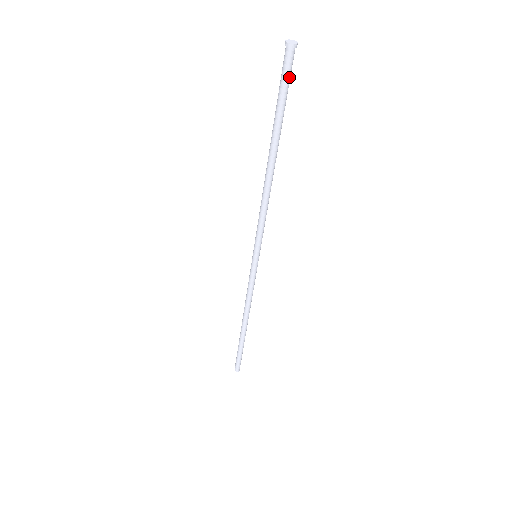
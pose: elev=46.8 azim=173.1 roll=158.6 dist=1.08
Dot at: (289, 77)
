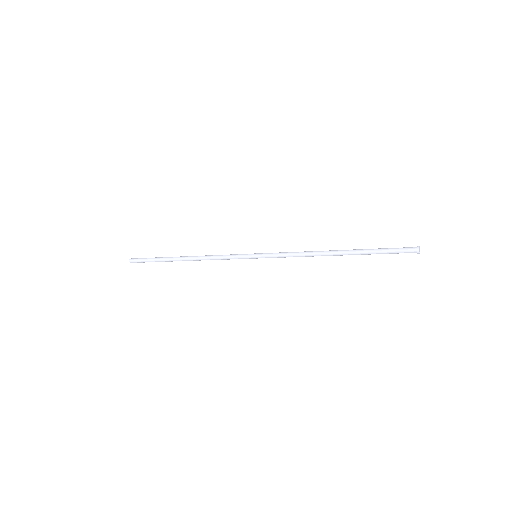
Dot at: (399, 252)
